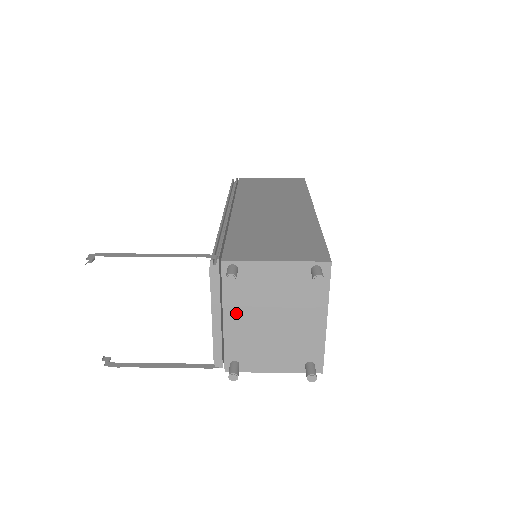
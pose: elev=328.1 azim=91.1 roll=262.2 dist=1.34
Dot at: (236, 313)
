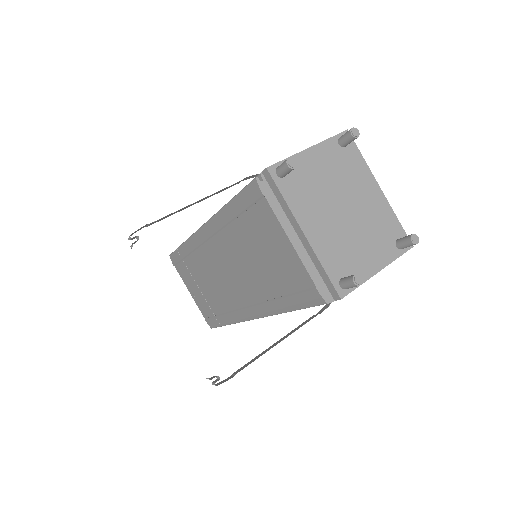
Dot at: (310, 220)
